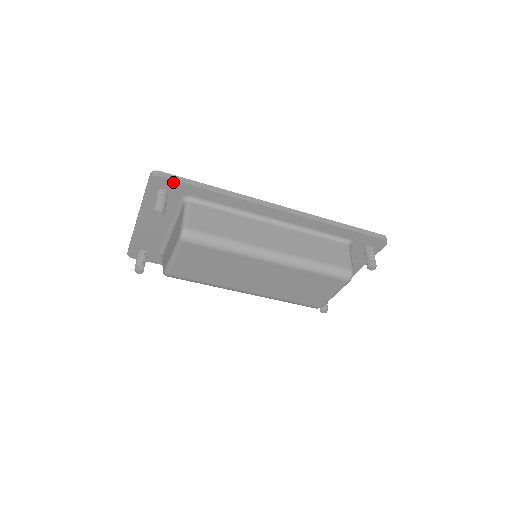
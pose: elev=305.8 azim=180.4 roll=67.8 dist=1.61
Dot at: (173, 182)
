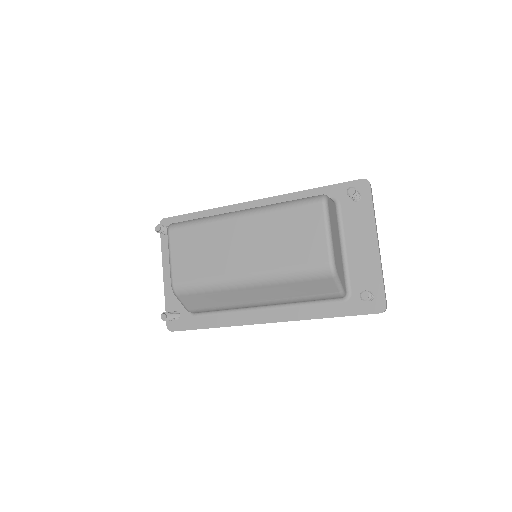
Dot at: (174, 219)
